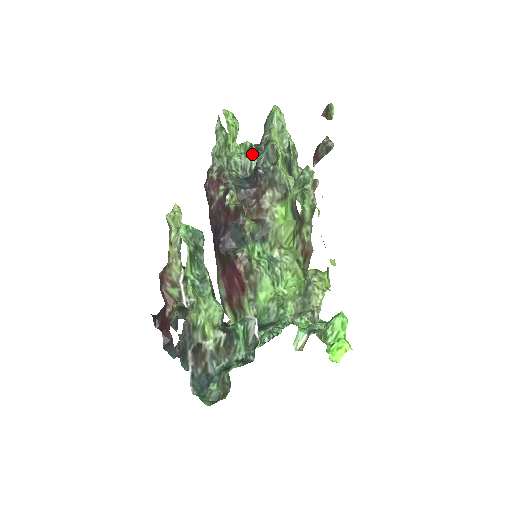
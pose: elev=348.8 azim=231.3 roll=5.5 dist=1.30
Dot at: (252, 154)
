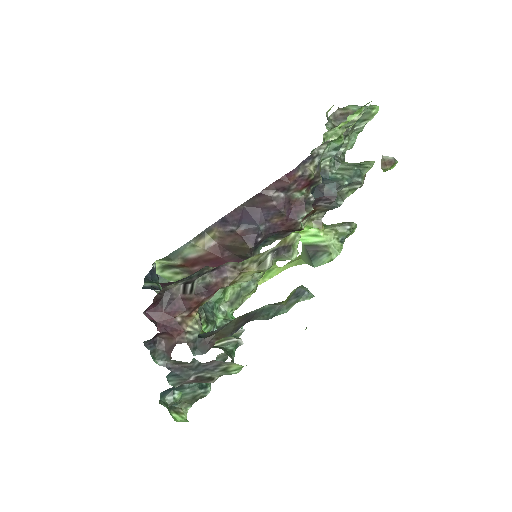
Dot at: (335, 154)
